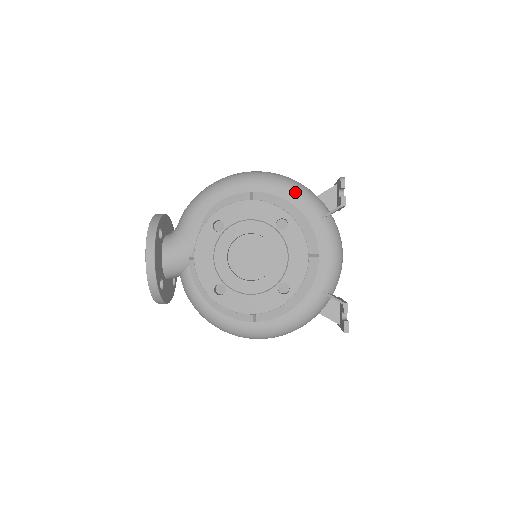
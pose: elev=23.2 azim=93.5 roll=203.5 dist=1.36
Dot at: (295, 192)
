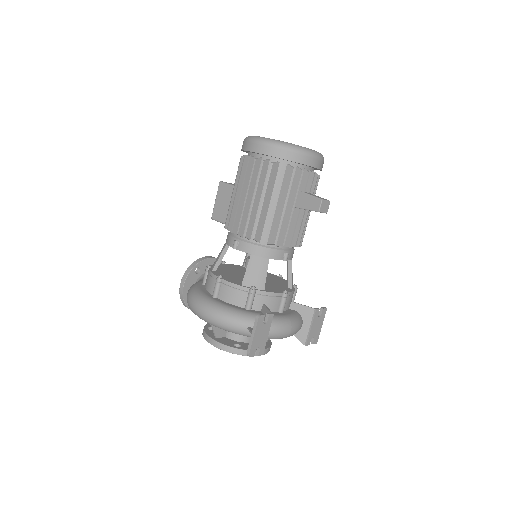
Dot at: occluded
